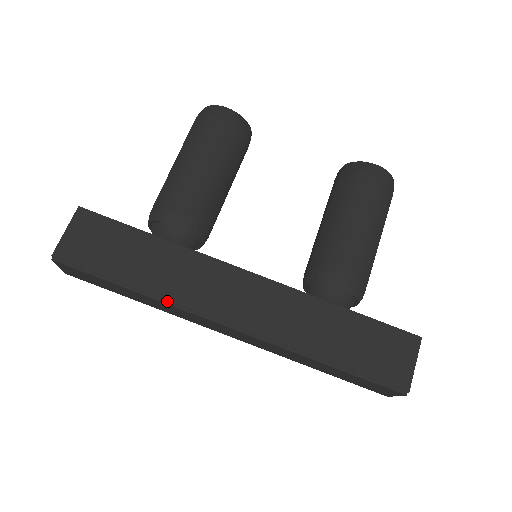
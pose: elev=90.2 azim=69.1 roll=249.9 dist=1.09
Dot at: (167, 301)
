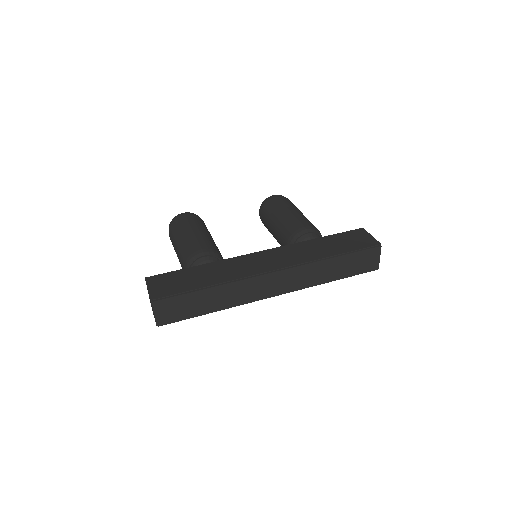
Dot at: (233, 281)
